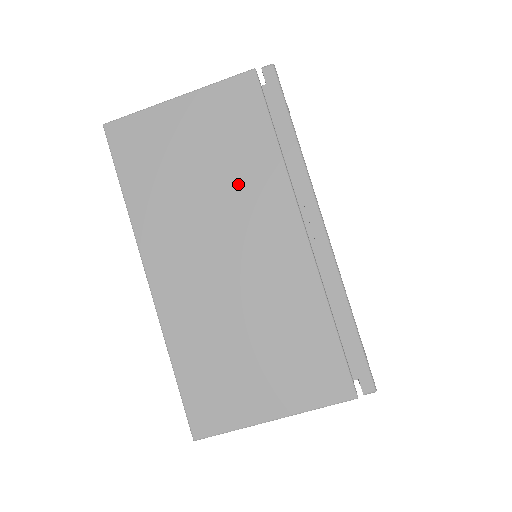
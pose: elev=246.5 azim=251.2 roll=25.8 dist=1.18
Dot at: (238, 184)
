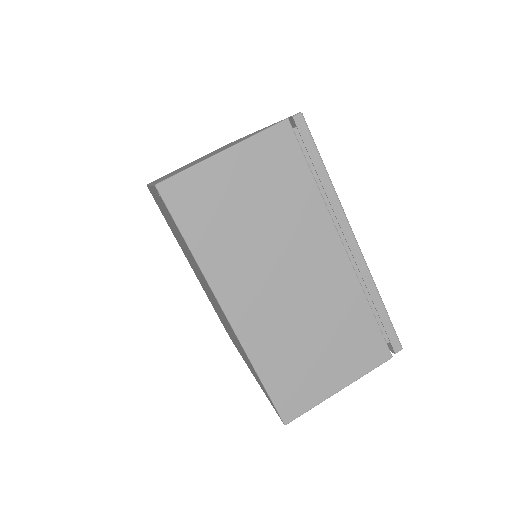
Dot at: (289, 221)
